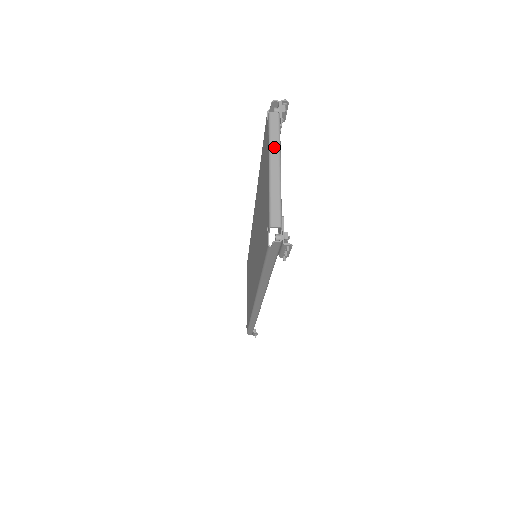
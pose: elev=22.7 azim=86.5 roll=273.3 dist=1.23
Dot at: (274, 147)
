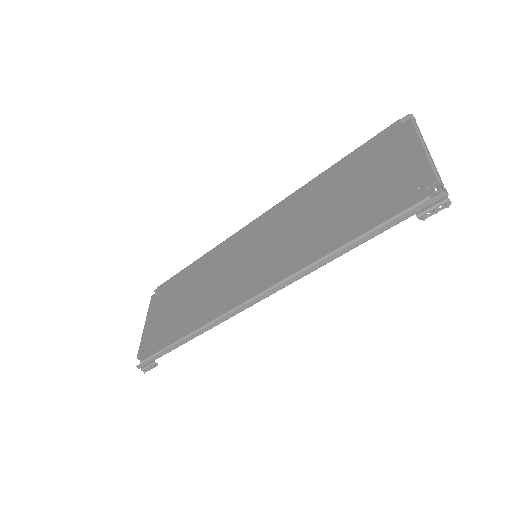
Dot at: occluded
